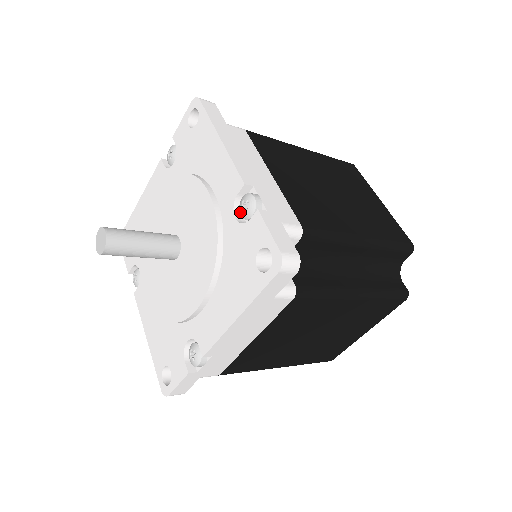
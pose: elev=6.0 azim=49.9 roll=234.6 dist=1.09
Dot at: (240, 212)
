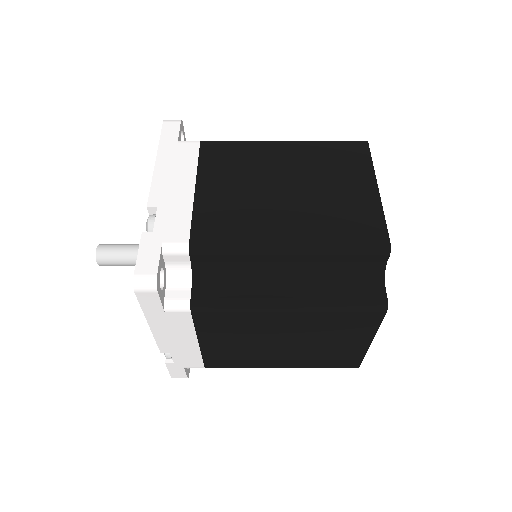
Dot at: occluded
